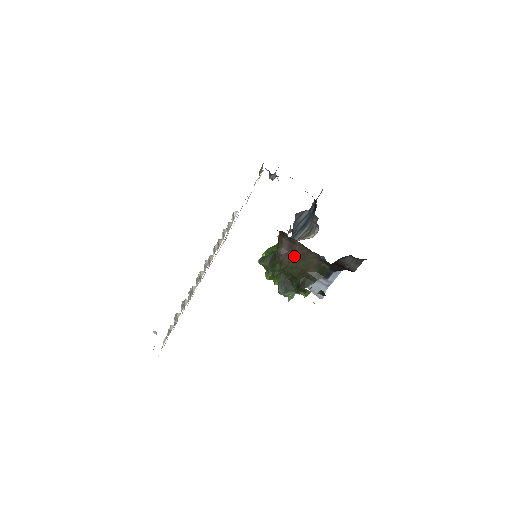
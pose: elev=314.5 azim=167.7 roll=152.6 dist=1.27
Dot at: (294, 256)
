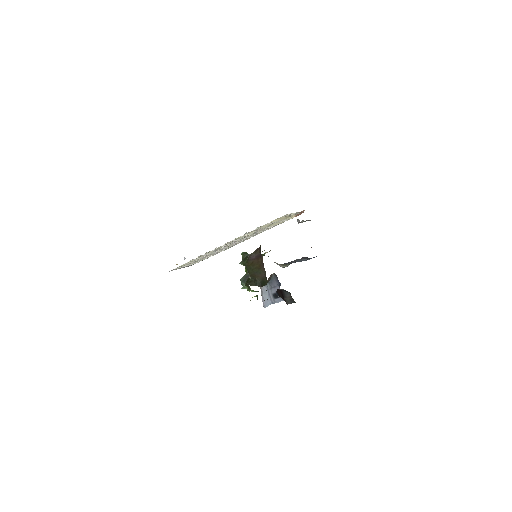
Dot at: (256, 263)
